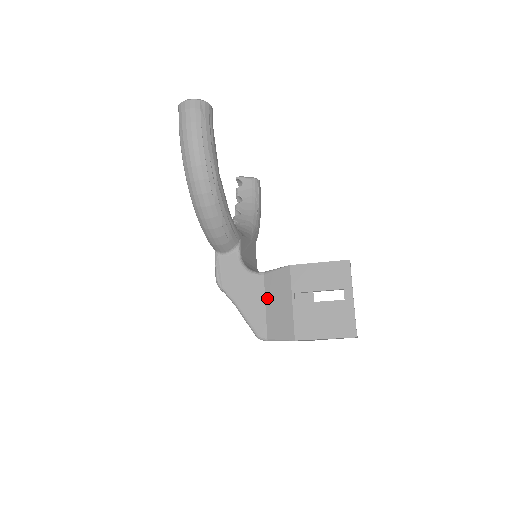
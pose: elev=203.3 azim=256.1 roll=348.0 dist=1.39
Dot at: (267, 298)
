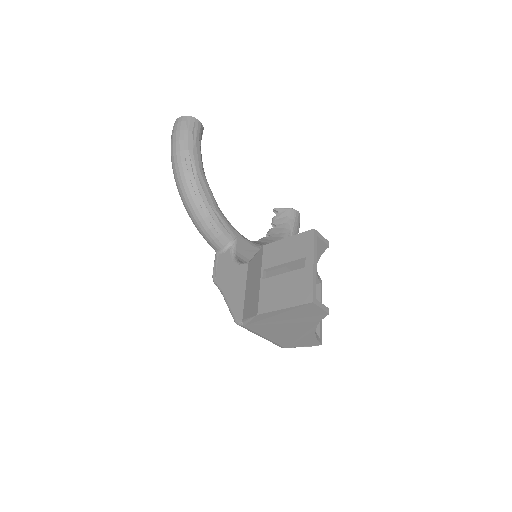
Dot at: (247, 283)
